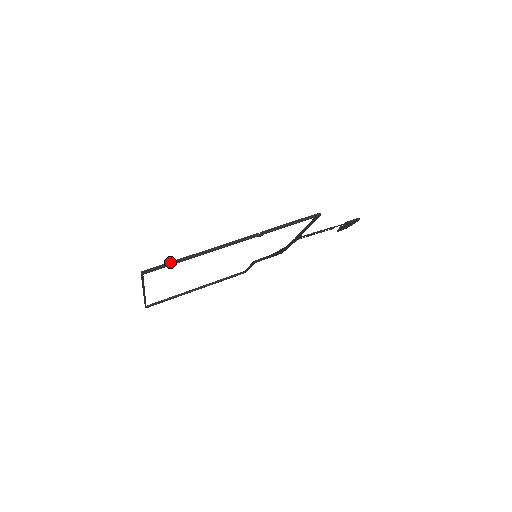
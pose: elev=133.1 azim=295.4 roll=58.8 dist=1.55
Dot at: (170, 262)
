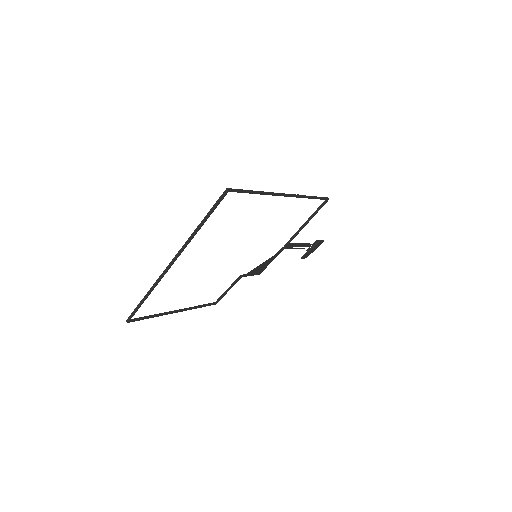
Dot at: (246, 190)
